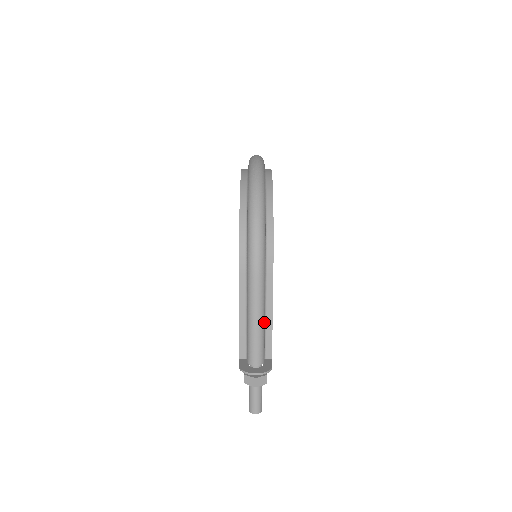
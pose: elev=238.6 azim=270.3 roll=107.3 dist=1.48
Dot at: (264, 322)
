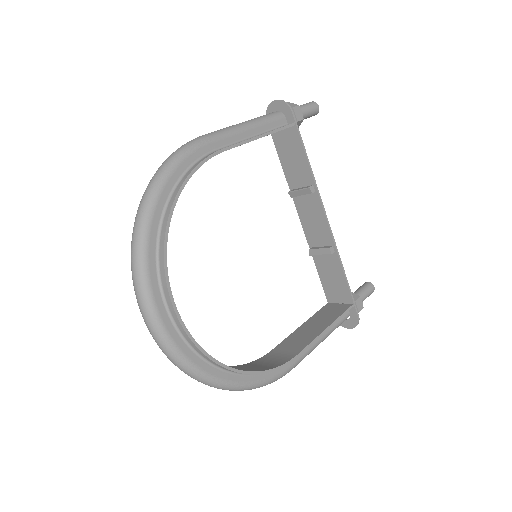
Dot at: (325, 336)
